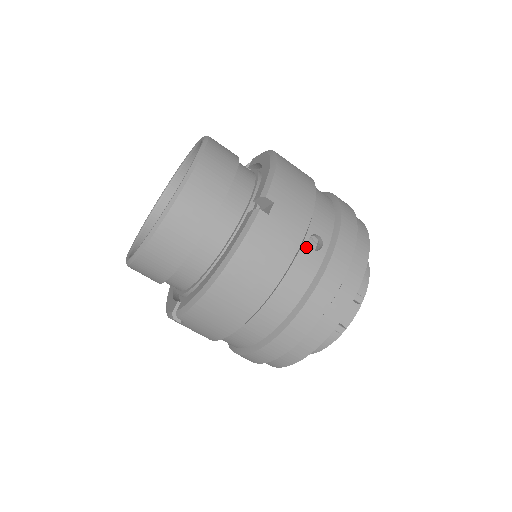
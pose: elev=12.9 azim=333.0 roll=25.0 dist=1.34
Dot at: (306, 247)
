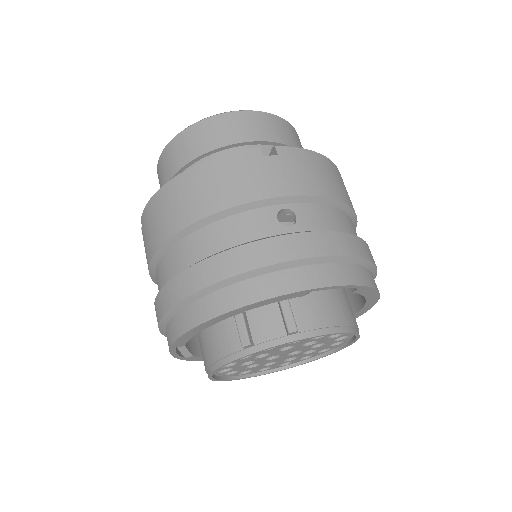
Dot at: (273, 211)
